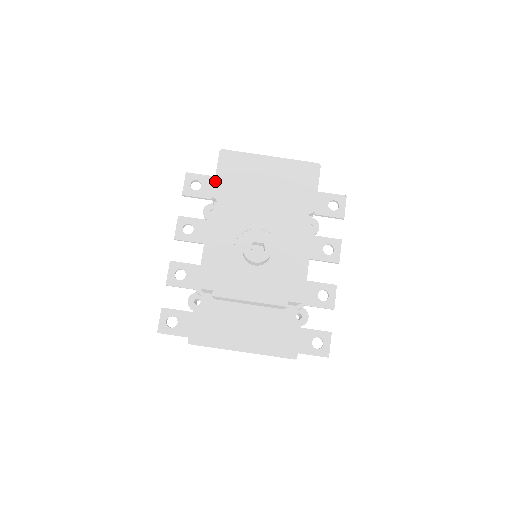
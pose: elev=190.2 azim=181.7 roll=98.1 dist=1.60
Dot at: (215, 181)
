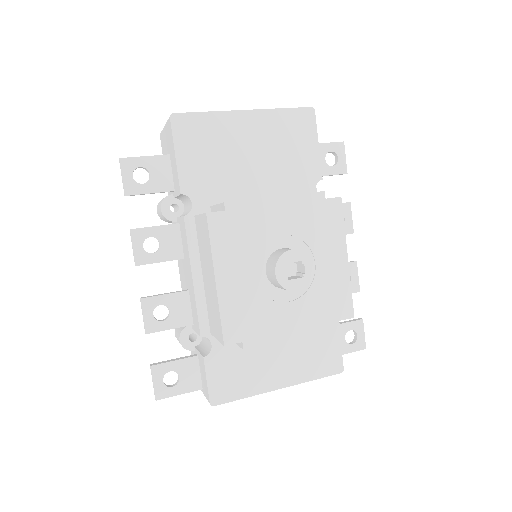
Dot at: (178, 168)
